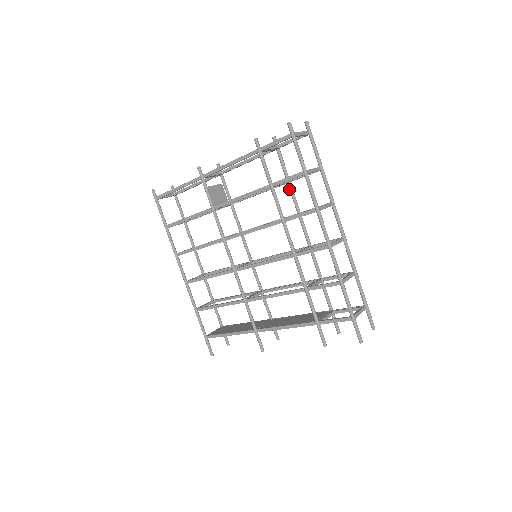
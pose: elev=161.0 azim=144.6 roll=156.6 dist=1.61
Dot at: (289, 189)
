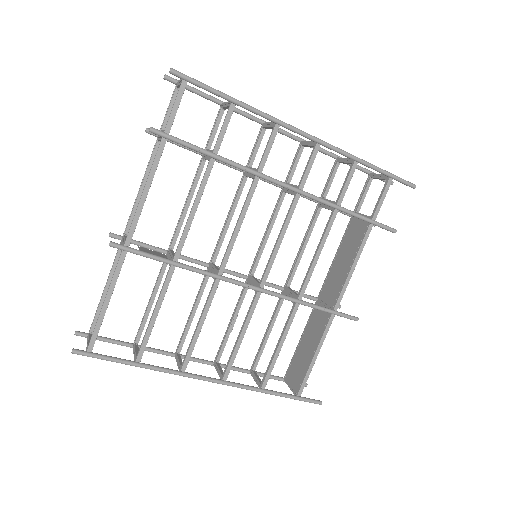
Dot at: occluded
